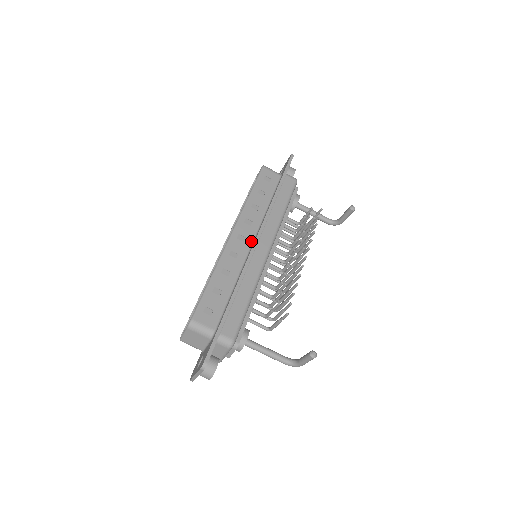
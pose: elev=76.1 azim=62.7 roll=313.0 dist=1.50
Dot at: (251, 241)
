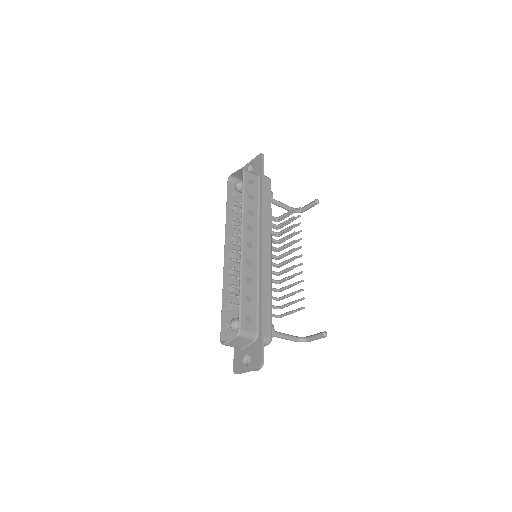
Dot at: (257, 247)
